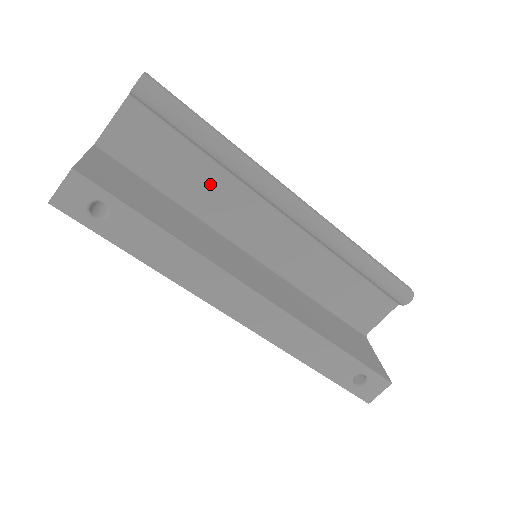
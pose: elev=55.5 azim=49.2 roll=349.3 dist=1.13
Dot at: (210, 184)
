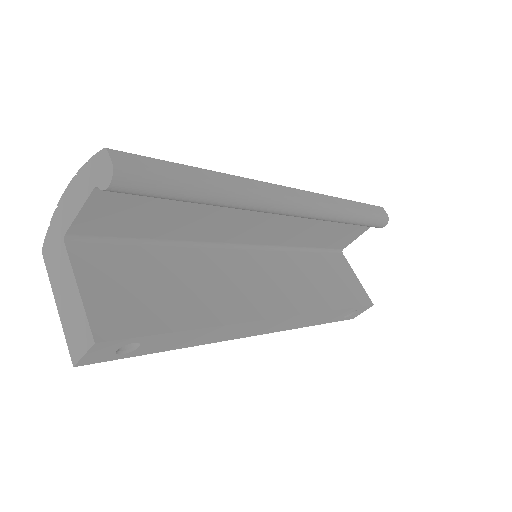
Dot at: (203, 219)
